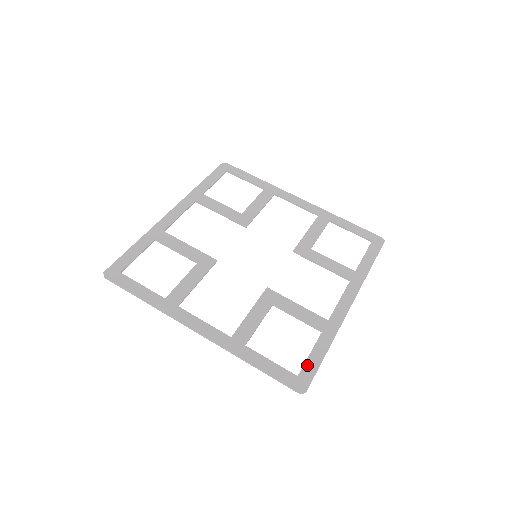
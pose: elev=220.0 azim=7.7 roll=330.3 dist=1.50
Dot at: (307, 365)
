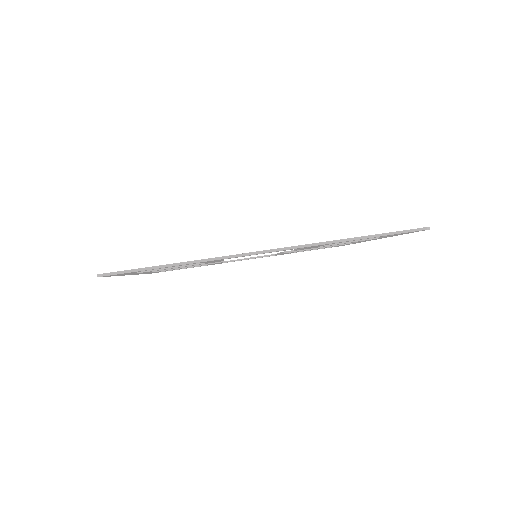
Dot at: occluded
